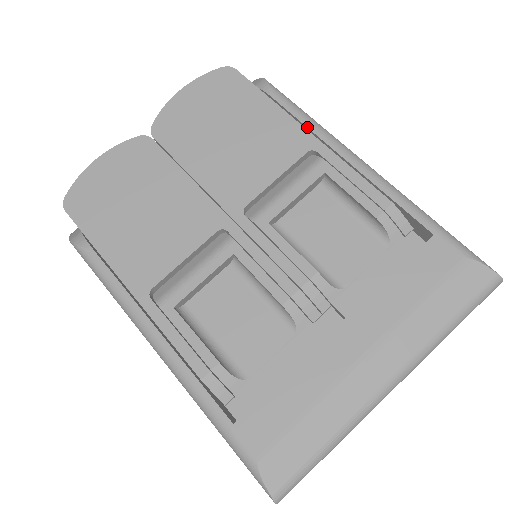
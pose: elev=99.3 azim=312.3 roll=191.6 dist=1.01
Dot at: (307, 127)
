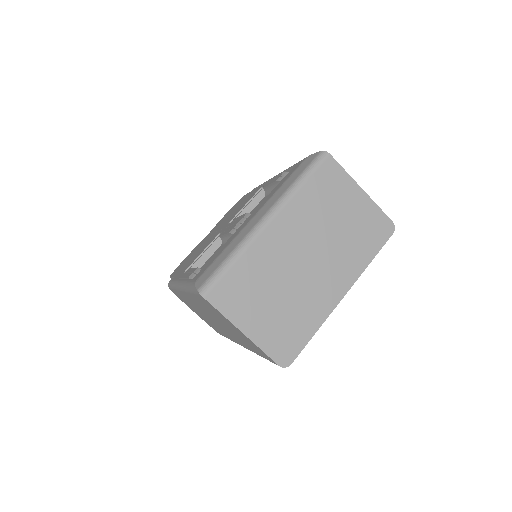
Dot at: (262, 184)
